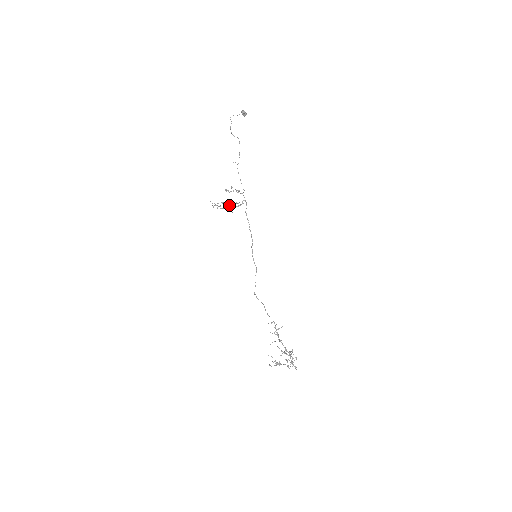
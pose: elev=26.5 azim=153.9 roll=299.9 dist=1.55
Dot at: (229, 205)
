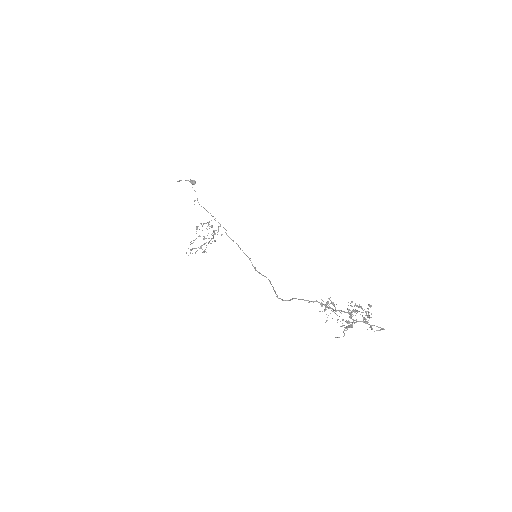
Dot at: occluded
